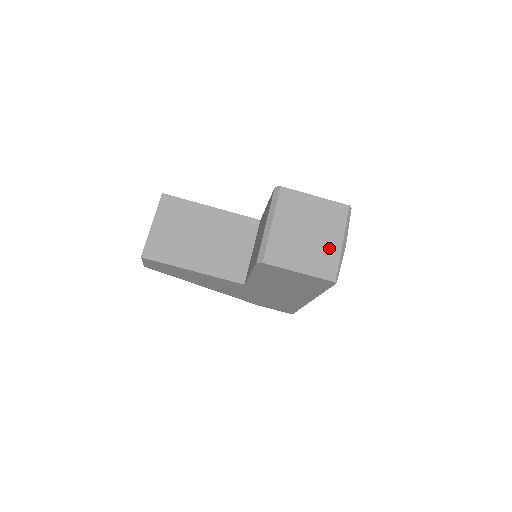
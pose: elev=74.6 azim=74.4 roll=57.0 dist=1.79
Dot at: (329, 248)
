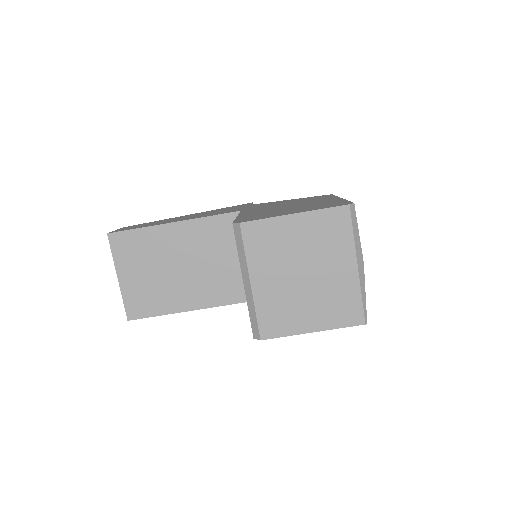
Dot at: (341, 282)
